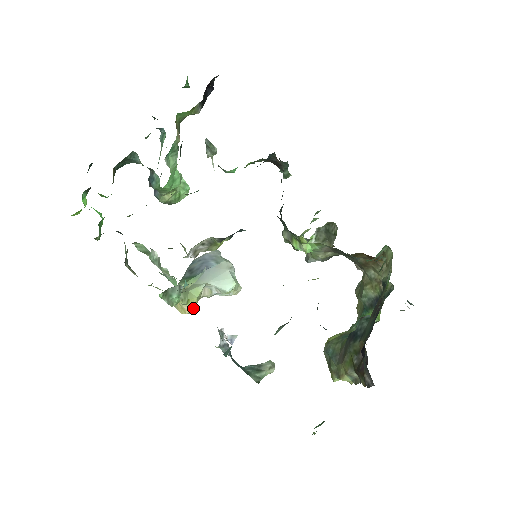
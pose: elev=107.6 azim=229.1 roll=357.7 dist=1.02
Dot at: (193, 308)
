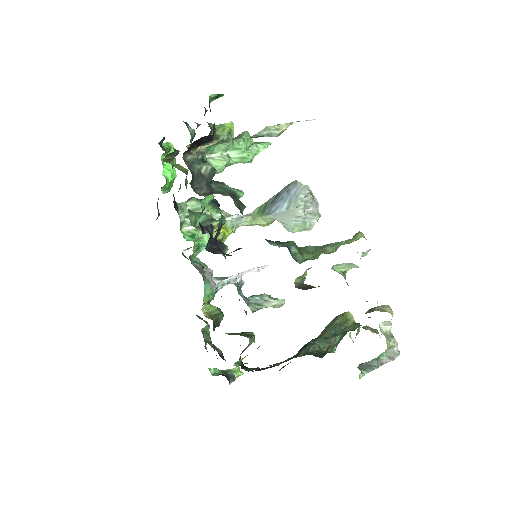
Dot at: (268, 225)
